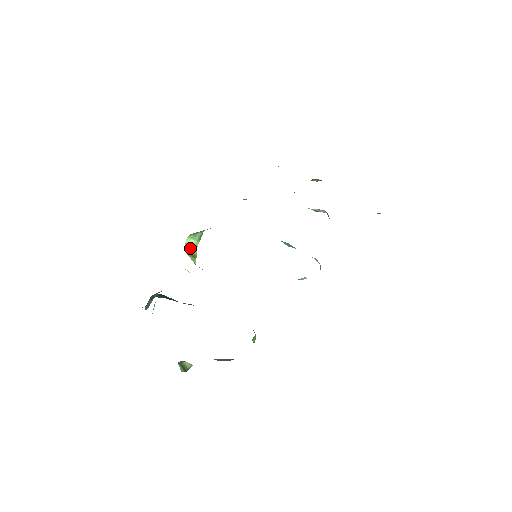
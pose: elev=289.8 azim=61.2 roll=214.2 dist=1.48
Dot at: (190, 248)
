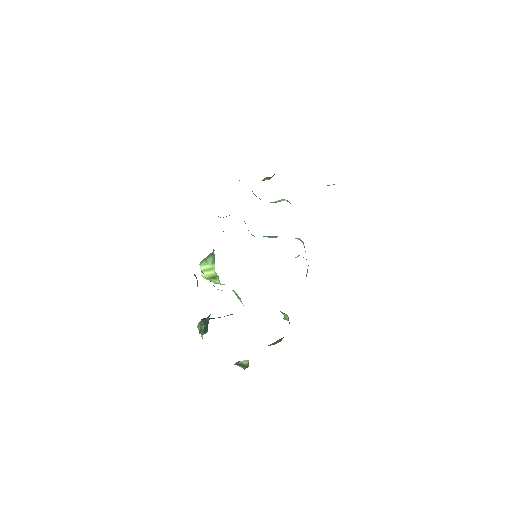
Dot at: (207, 273)
